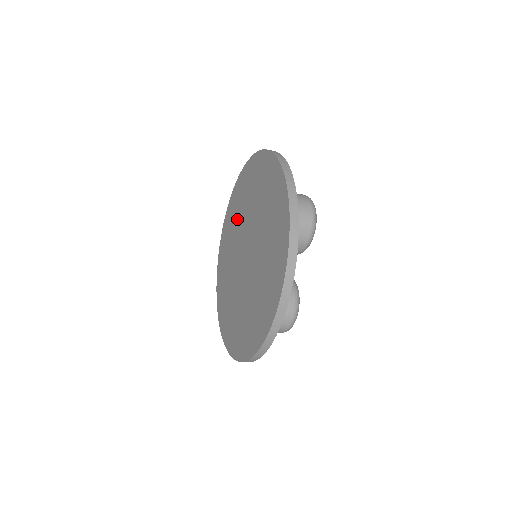
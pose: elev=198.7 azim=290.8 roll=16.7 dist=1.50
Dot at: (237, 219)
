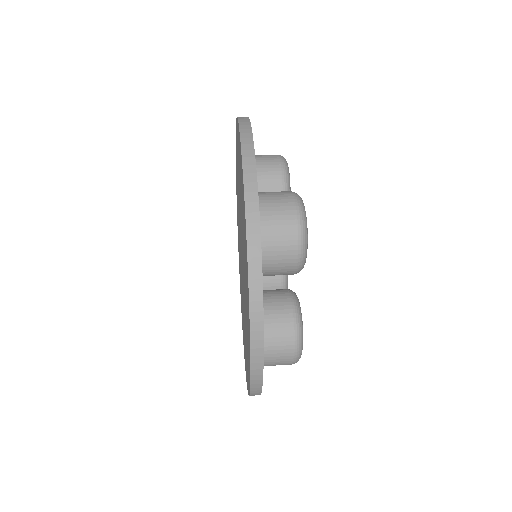
Dot at: occluded
